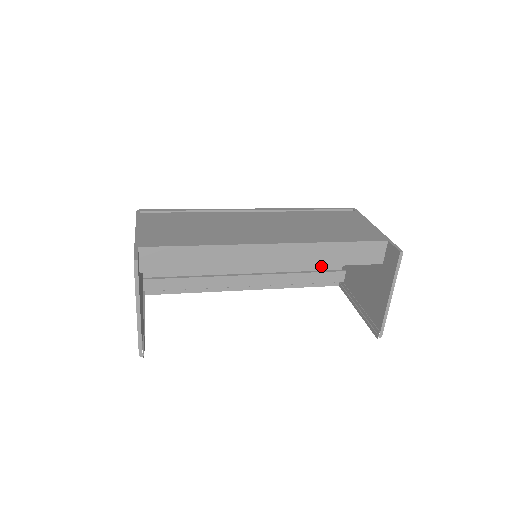
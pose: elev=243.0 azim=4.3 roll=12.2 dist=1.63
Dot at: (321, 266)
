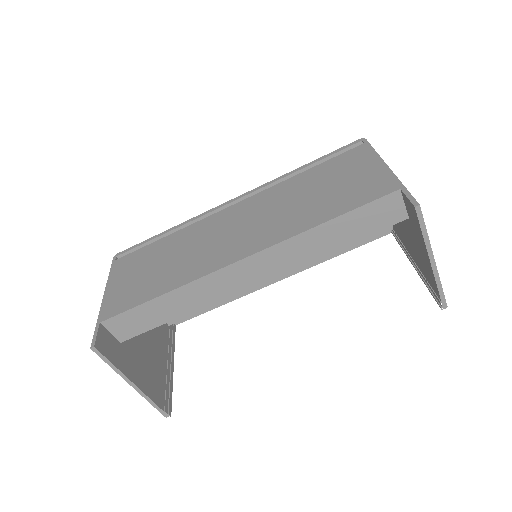
Dot at: occluded
